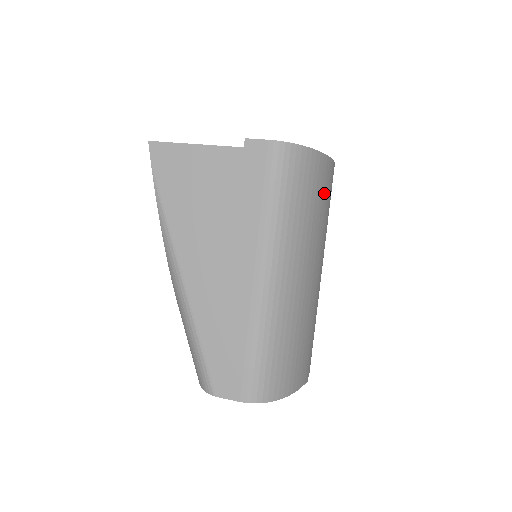
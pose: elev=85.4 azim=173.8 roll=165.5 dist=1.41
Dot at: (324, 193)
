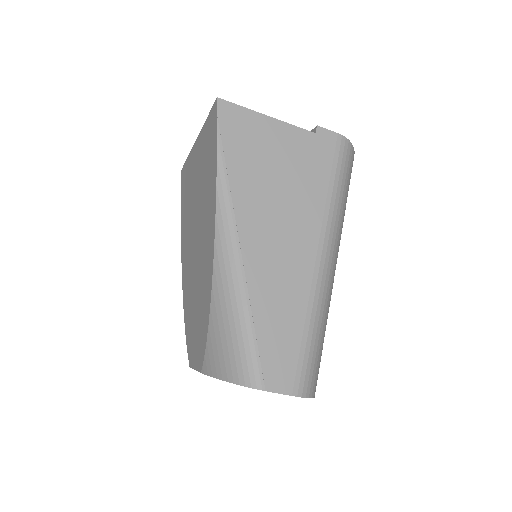
Dot at: occluded
